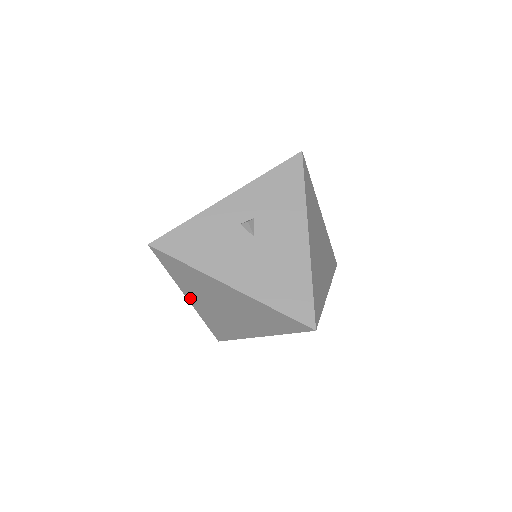
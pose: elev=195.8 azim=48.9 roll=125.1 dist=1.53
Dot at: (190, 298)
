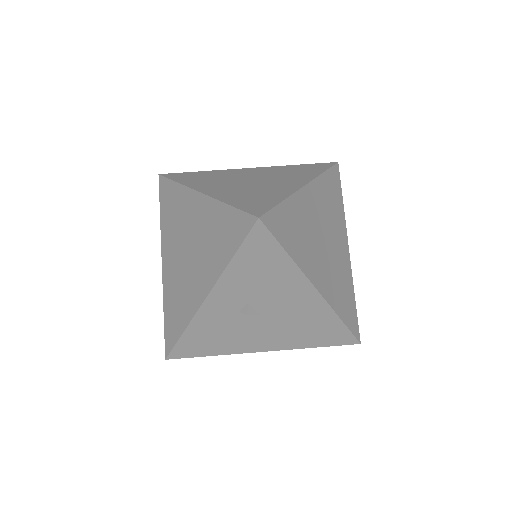
Dot at: occluded
